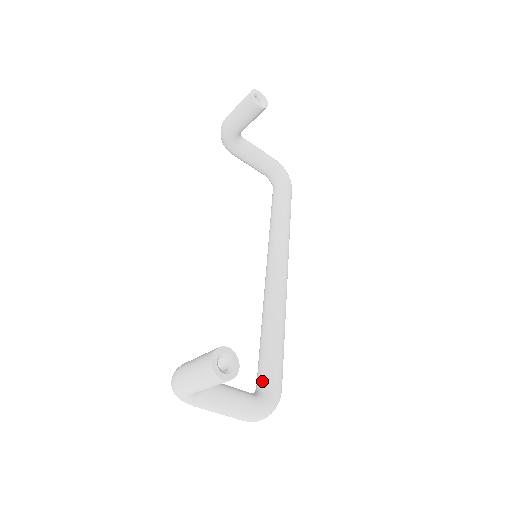
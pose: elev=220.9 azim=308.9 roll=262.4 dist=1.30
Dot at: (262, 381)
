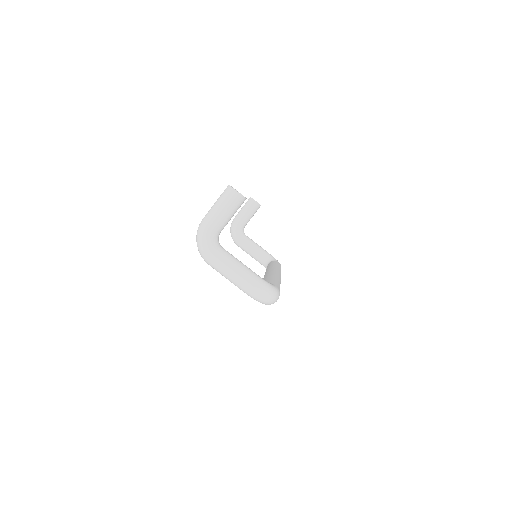
Dot at: occluded
